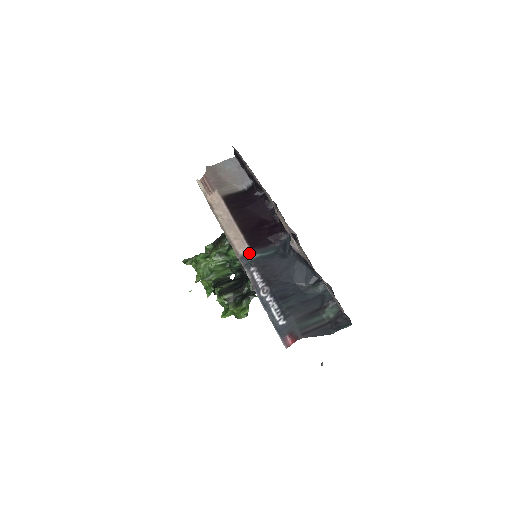
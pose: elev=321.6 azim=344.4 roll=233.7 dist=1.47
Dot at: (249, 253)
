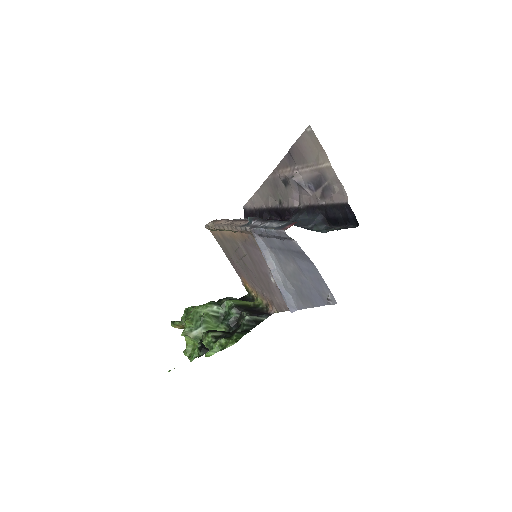
Dot at: occluded
